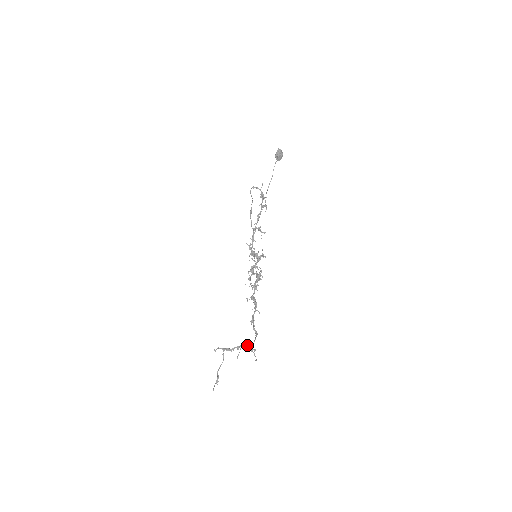
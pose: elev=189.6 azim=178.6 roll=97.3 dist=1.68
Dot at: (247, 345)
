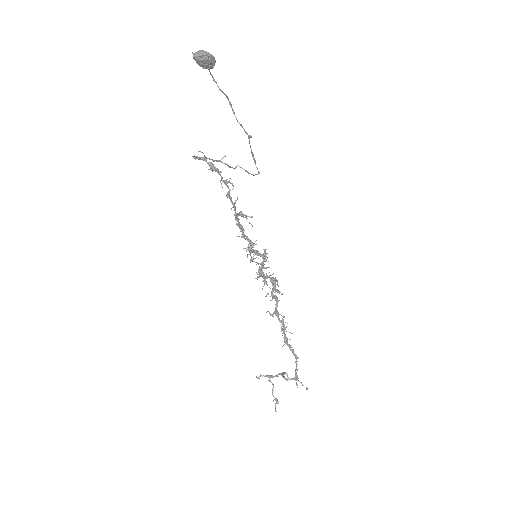
Dot at: (286, 379)
